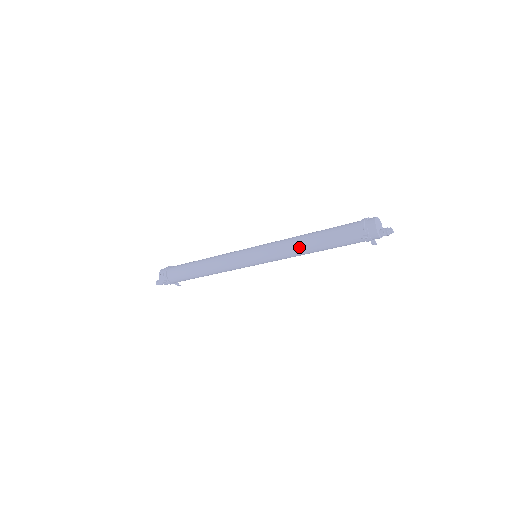
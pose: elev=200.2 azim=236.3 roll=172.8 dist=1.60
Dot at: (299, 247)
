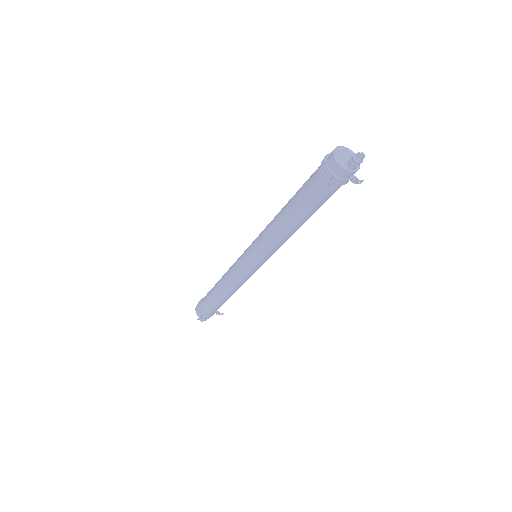
Dot at: (279, 228)
